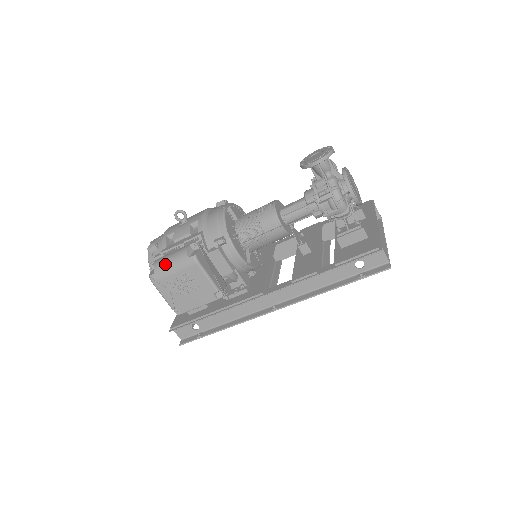
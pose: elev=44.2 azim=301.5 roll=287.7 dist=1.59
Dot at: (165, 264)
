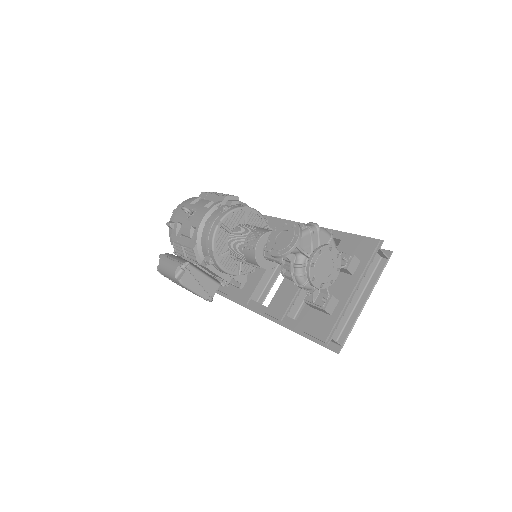
Dot at: (164, 270)
